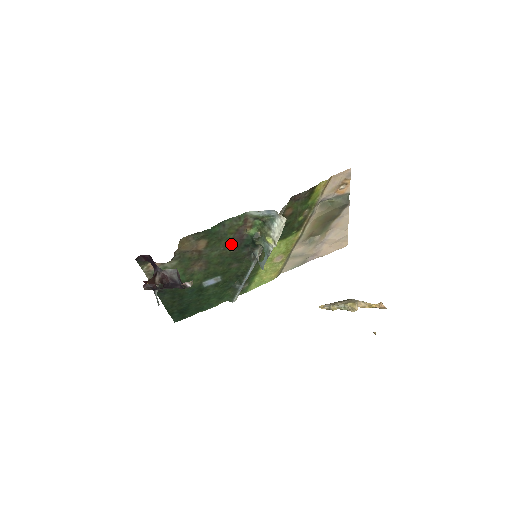
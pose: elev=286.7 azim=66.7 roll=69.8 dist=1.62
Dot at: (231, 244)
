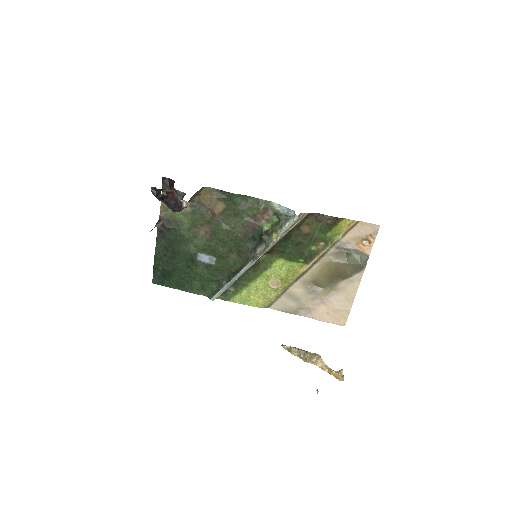
Dot at: (242, 227)
